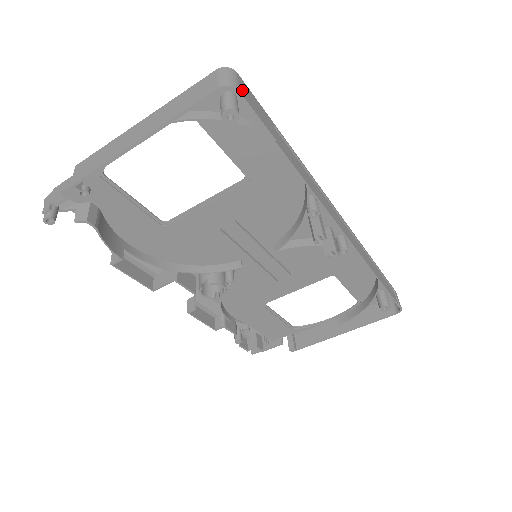
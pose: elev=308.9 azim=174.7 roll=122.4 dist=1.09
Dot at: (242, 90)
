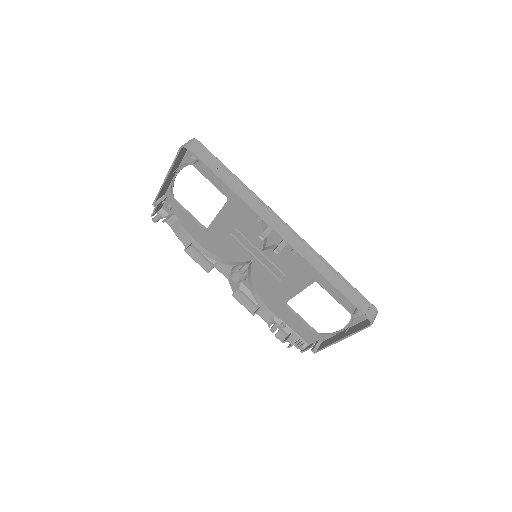
Dot at: (193, 148)
